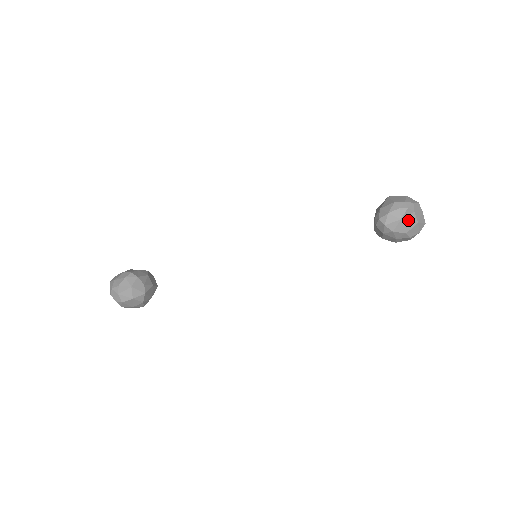
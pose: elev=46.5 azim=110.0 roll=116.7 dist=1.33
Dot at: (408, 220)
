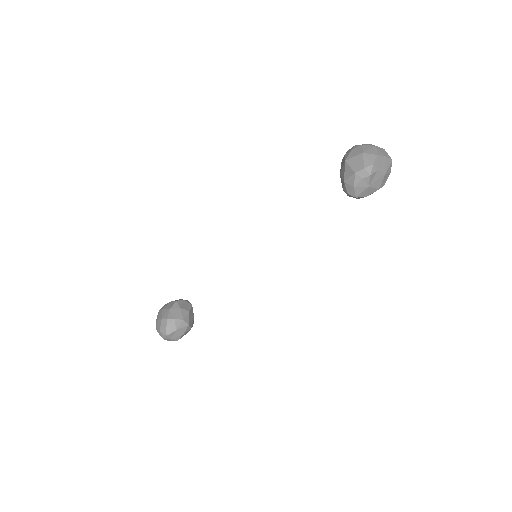
Dot at: (375, 181)
